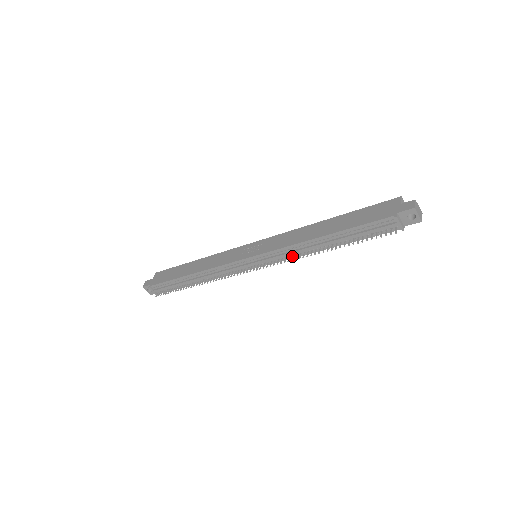
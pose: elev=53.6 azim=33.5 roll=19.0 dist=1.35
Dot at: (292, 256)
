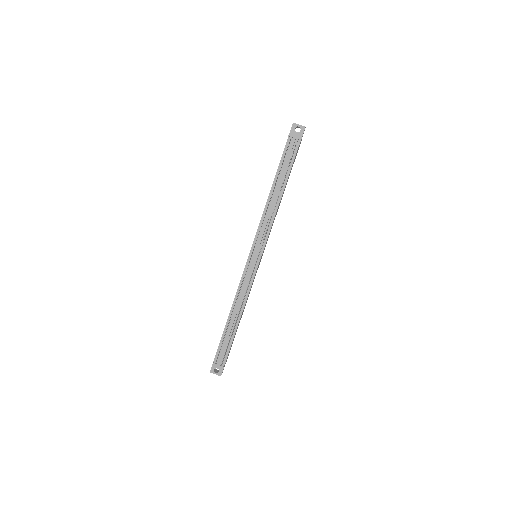
Dot at: (269, 223)
